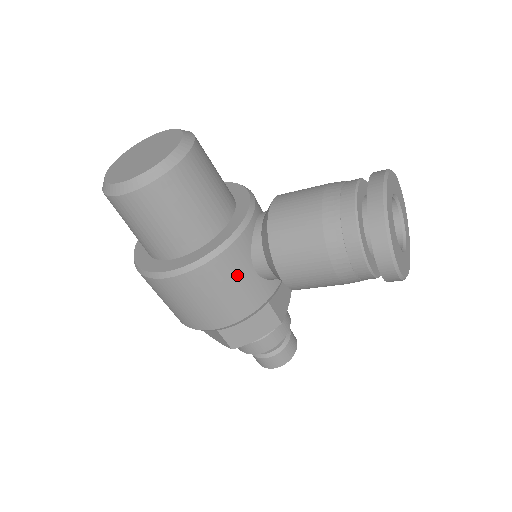
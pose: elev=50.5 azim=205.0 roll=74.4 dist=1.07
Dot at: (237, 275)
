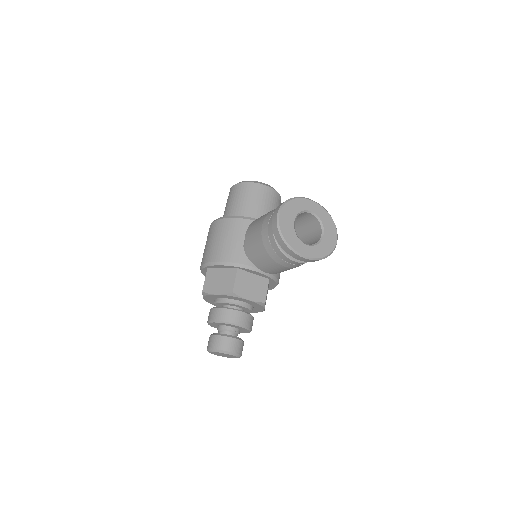
Dot at: (235, 235)
